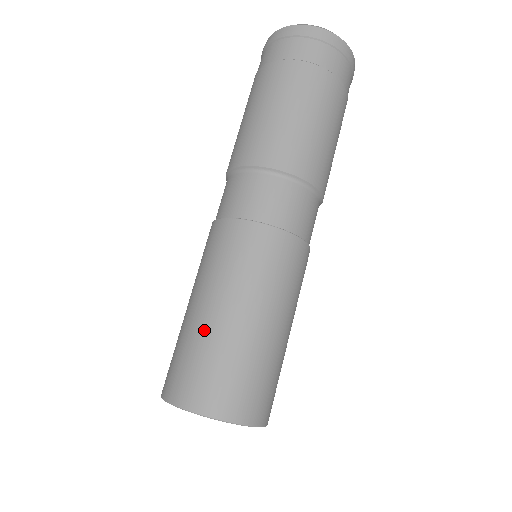
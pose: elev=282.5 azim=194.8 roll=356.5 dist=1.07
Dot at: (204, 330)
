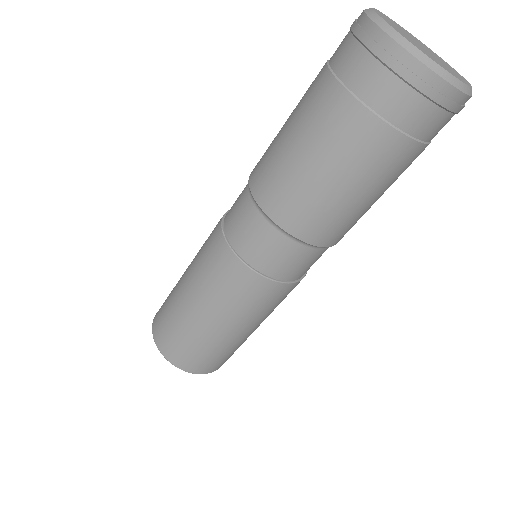
Dot at: (235, 343)
